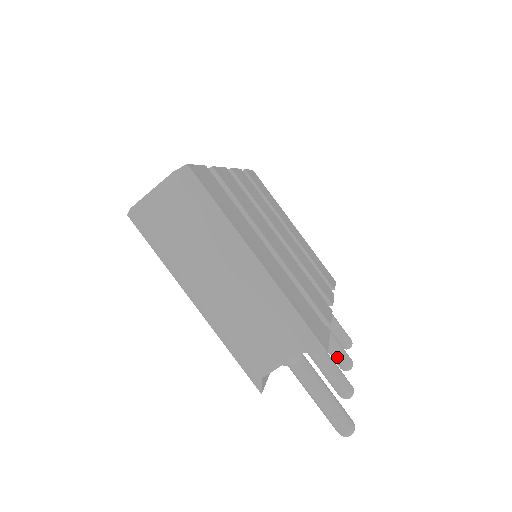
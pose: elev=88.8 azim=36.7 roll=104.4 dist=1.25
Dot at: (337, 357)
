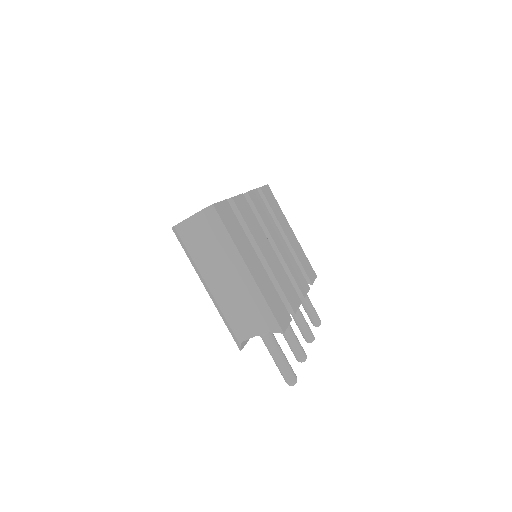
Dot at: (304, 333)
